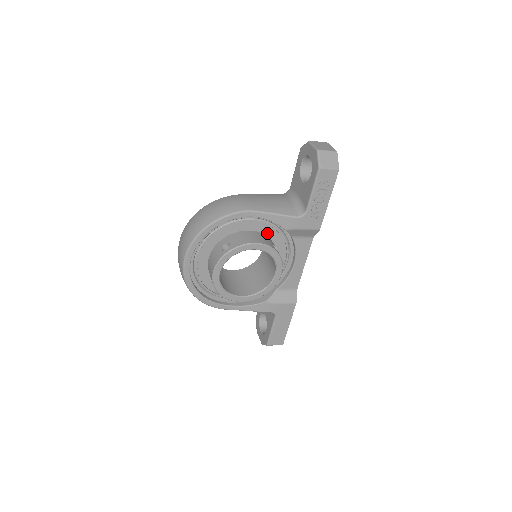
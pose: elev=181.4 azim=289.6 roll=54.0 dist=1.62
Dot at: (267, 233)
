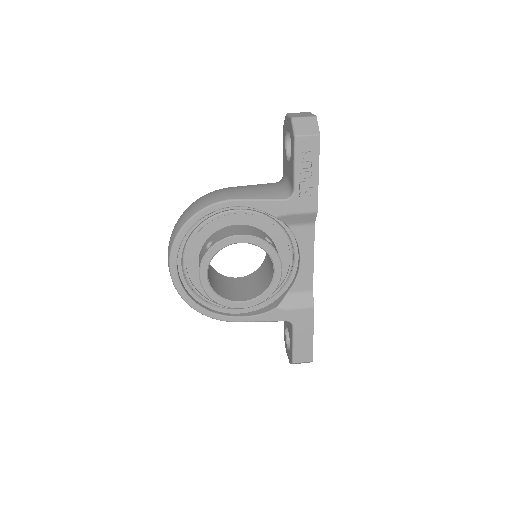
Dot at: (259, 226)
